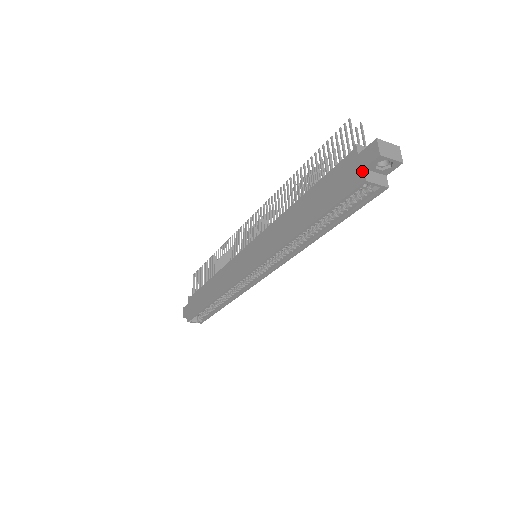
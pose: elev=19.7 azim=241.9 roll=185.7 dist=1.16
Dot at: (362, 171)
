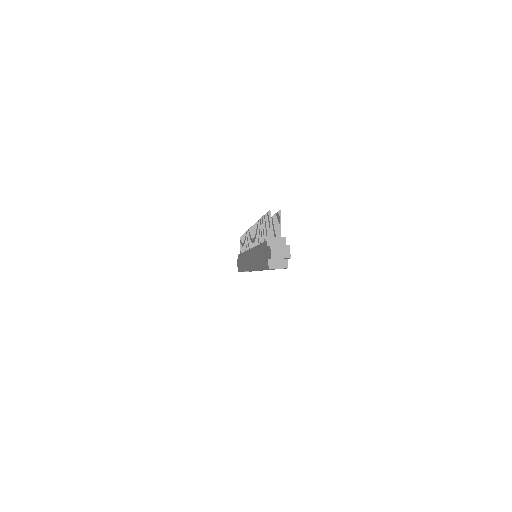
Dot at: (268, 260)
